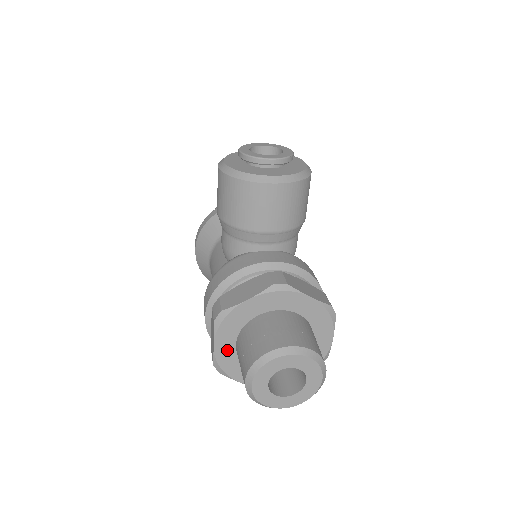
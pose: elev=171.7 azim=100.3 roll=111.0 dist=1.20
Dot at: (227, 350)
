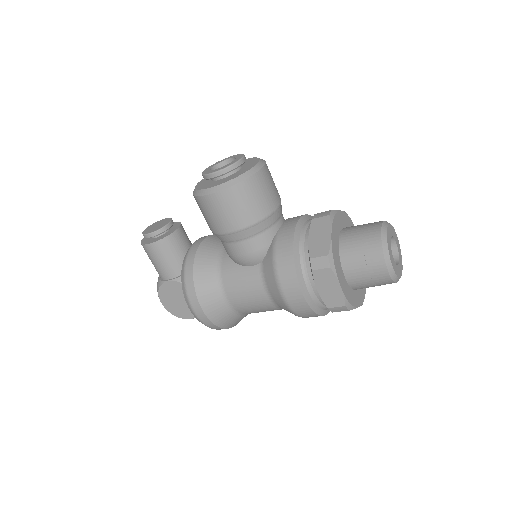
Dot at: (345, 285)
